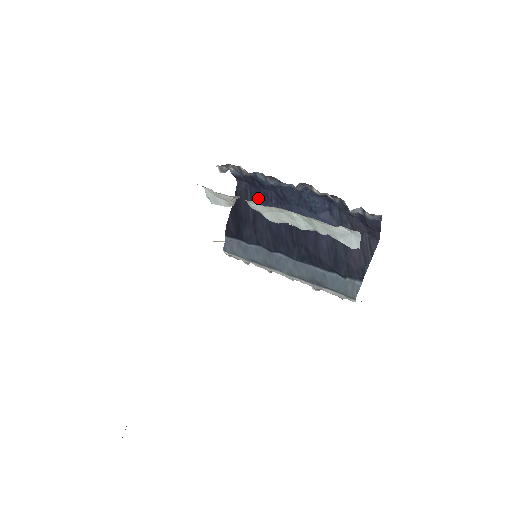
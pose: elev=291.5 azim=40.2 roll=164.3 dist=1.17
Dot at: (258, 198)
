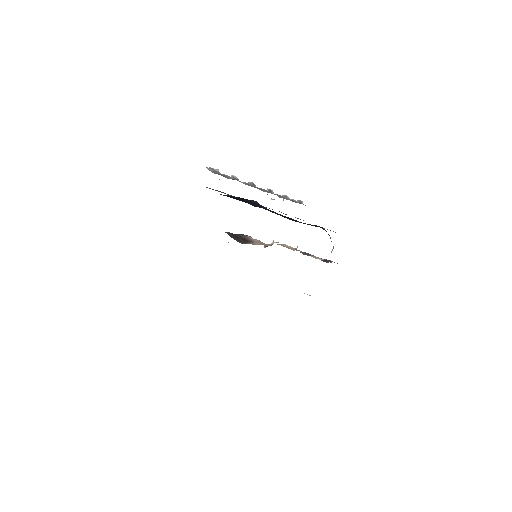
Dot at: (262, 206)
